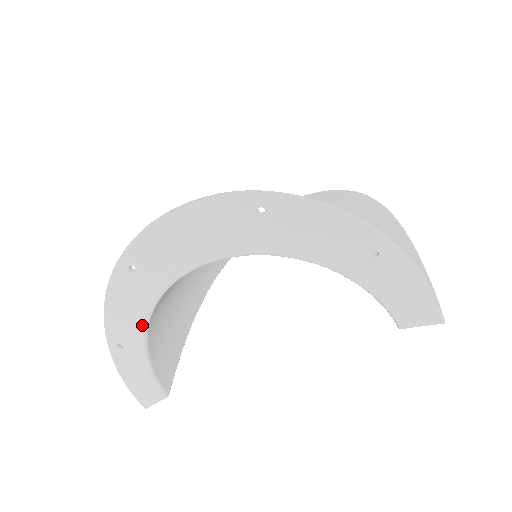
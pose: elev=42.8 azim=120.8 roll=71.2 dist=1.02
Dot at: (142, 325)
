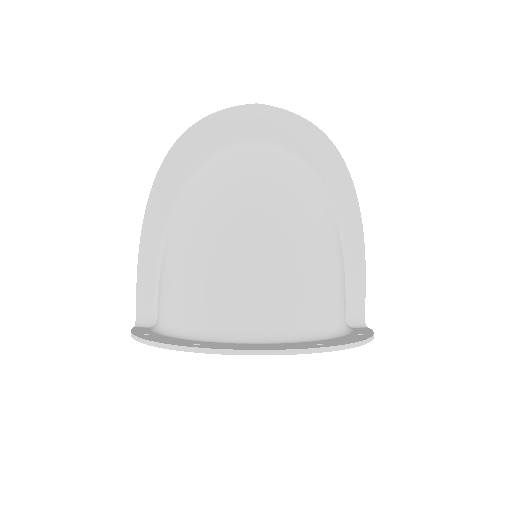
Dot at: occluded
